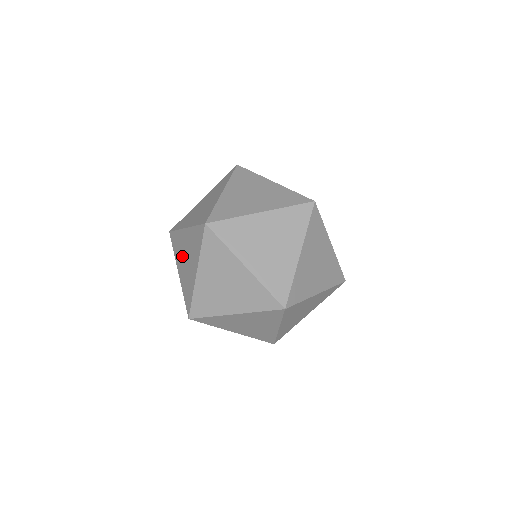
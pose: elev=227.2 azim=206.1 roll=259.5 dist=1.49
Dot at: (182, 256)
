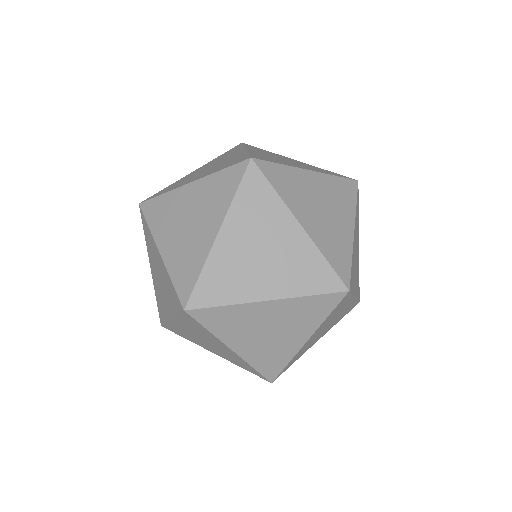
Dot at: occluded
